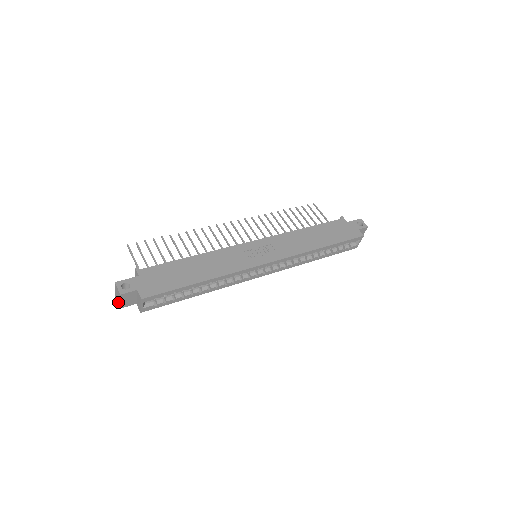
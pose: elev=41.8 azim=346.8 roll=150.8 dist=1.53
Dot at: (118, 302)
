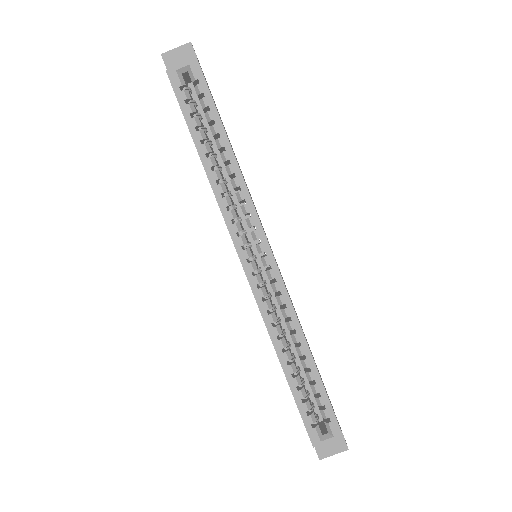
Dot at: (168, 54)
